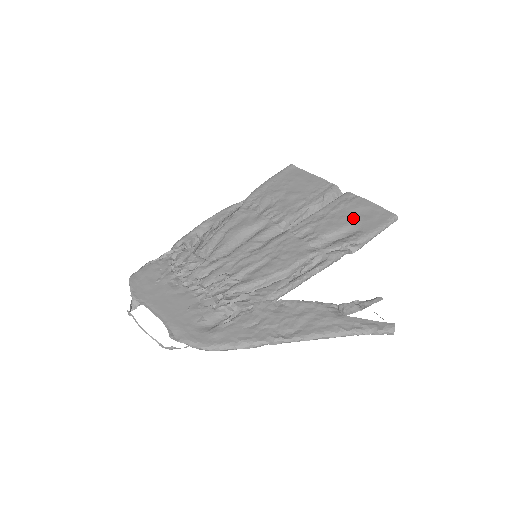
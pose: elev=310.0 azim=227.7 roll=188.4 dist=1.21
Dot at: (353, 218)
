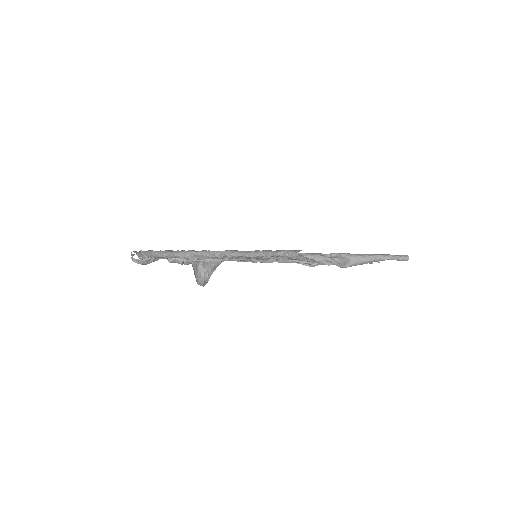
Dot at: occluded
